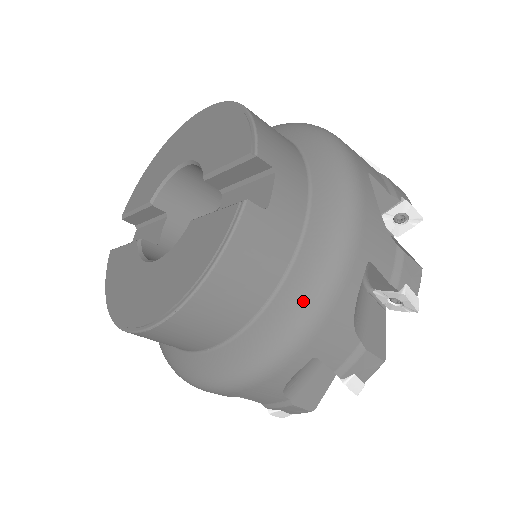
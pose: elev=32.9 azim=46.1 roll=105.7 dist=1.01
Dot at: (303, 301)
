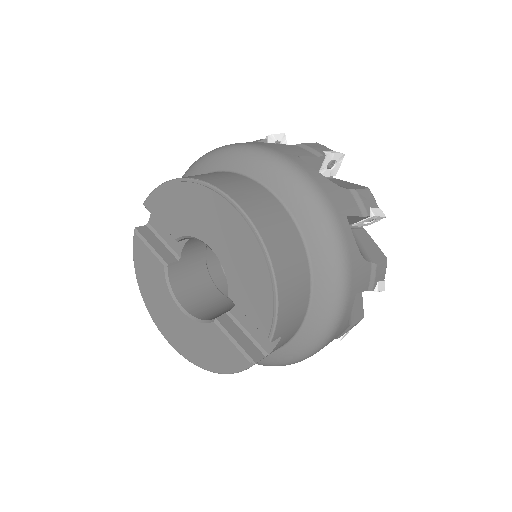
Dot at: (275, 364)
